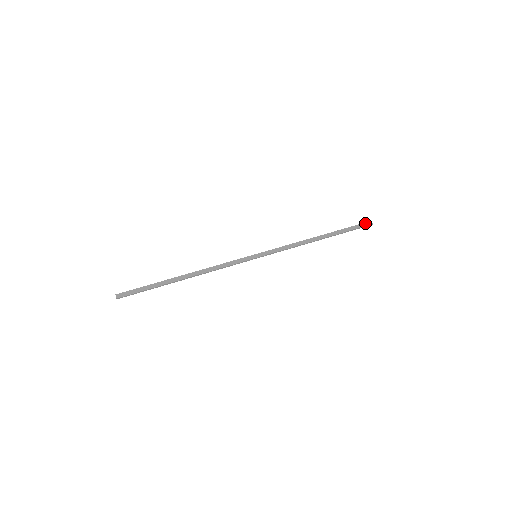
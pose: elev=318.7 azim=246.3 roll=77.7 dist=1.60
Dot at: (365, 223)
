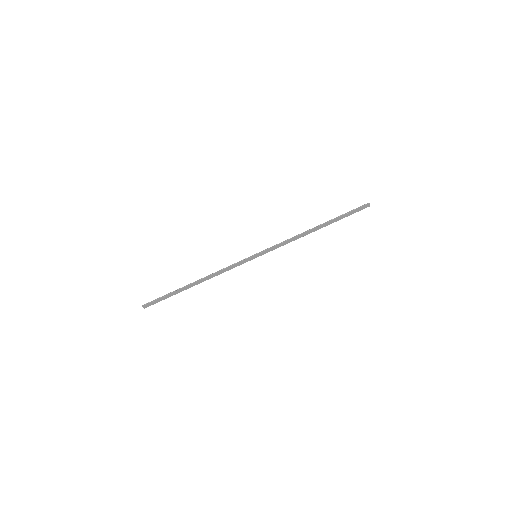
Dot at: (363, 207)
